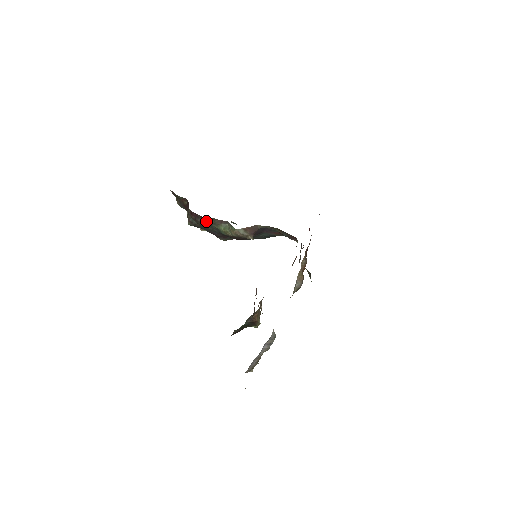
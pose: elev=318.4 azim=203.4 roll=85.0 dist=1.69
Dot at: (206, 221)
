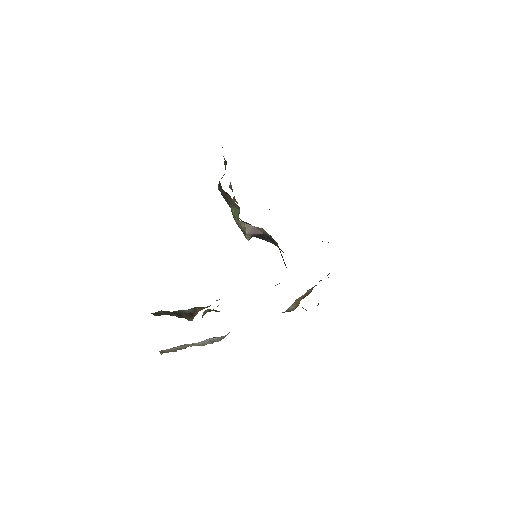
Dot at: (225, 195)
